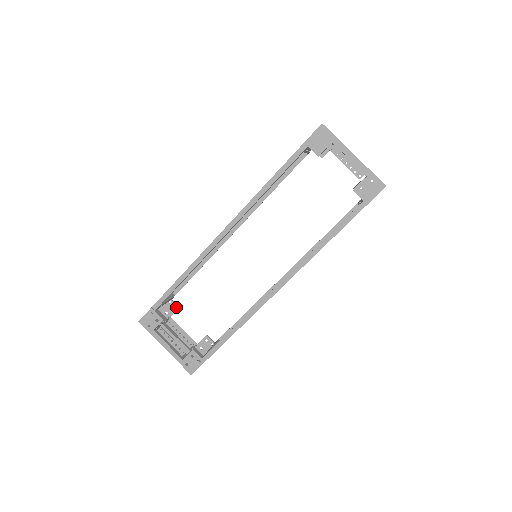
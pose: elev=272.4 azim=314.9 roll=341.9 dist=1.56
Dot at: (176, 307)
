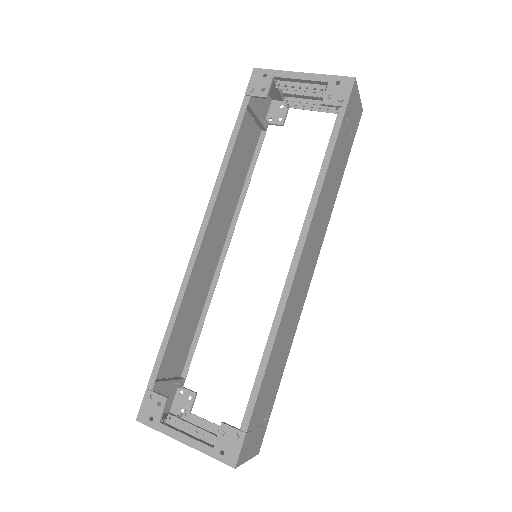
Dot at: (192, 395)
